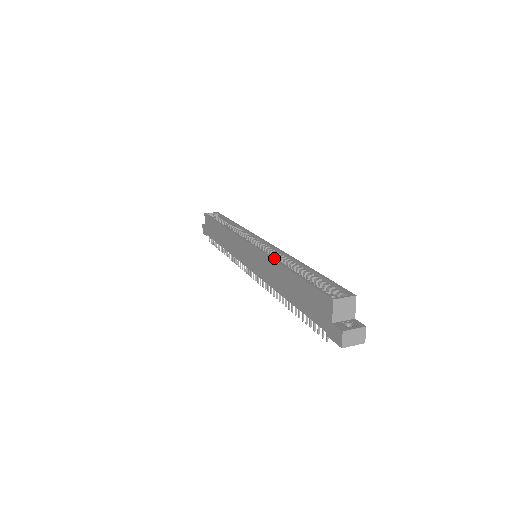
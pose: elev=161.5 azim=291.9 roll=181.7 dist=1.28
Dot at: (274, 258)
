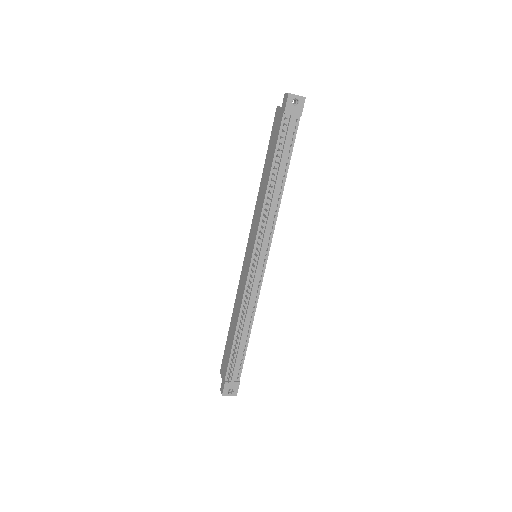
Dot at: occluded
